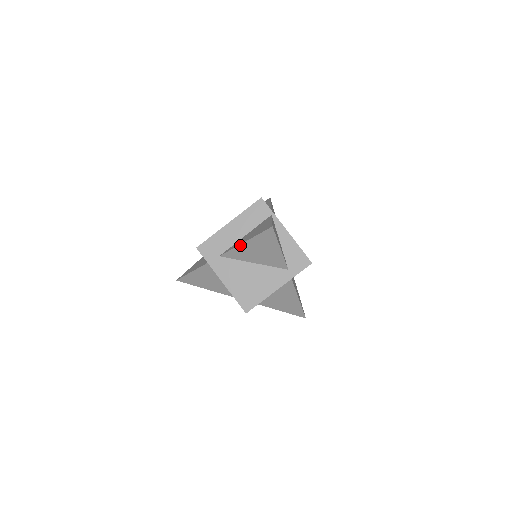
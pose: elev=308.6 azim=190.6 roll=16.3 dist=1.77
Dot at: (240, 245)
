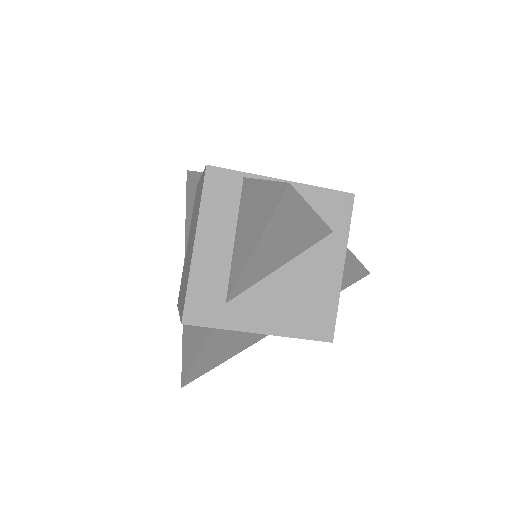
Dot at: (249, 260)
